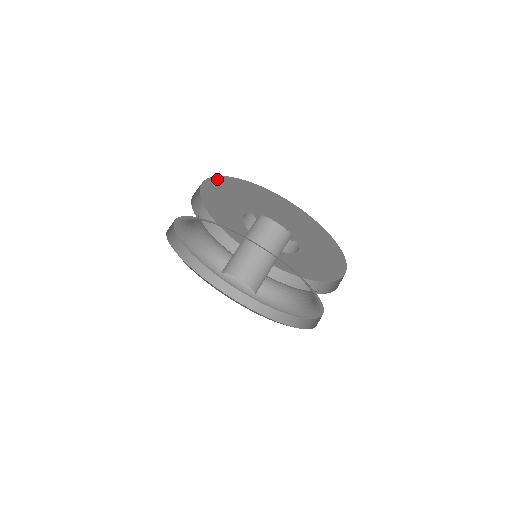
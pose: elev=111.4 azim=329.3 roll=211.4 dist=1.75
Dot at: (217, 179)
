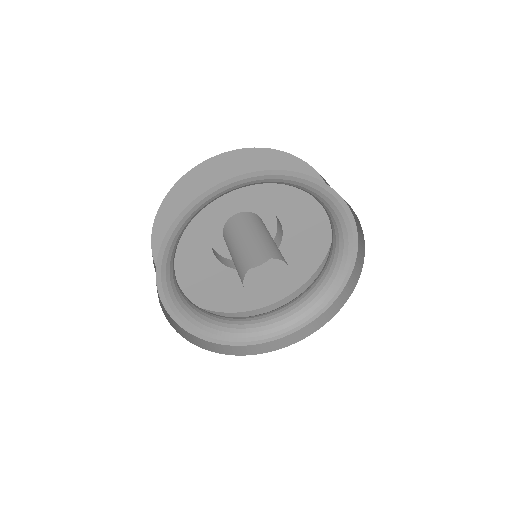
Dot at: (156, 233)
